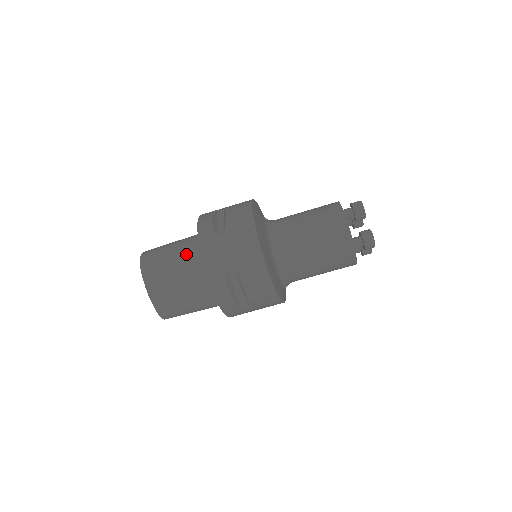
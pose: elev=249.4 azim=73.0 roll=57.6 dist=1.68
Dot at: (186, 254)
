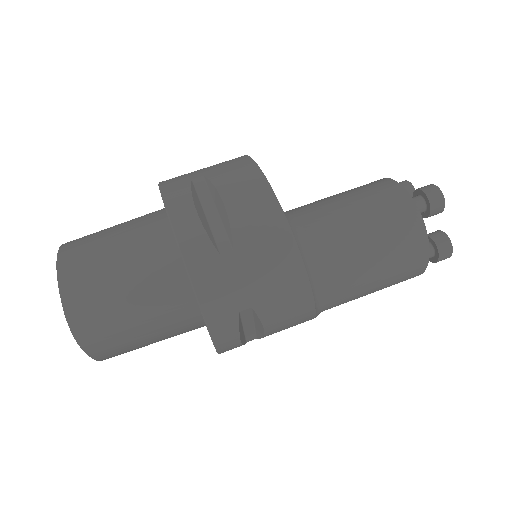
Dot at: (139, 217)
